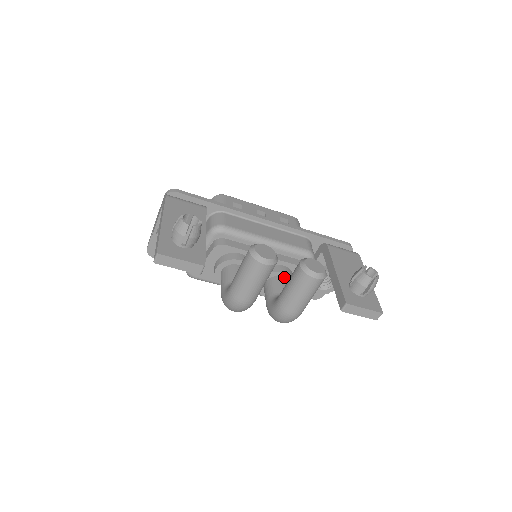
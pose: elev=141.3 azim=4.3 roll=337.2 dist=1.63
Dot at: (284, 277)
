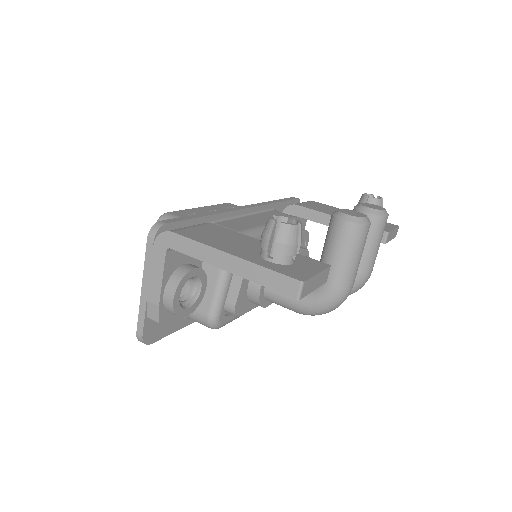
Dot at: (303, 255)
